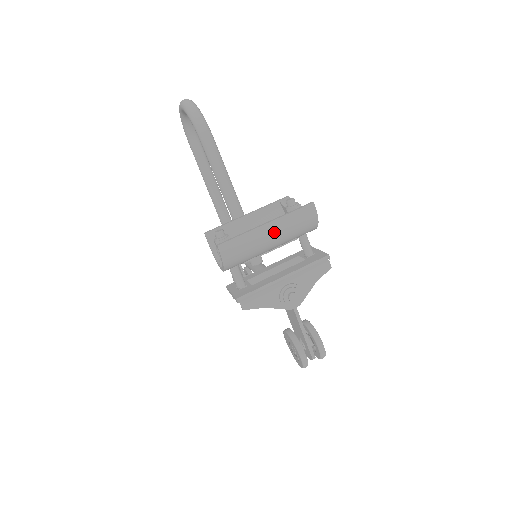
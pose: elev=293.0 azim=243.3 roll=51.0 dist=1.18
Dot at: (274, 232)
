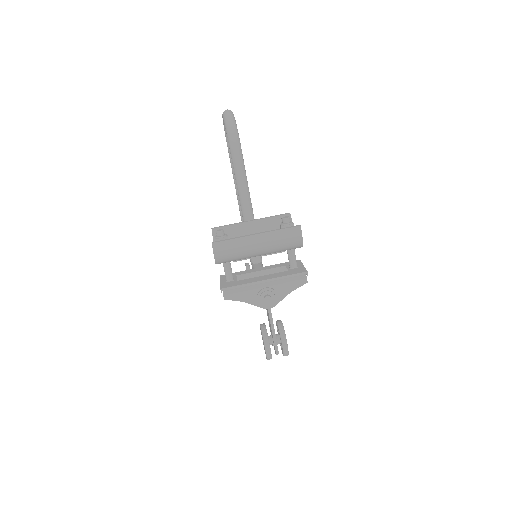
Dot at: (262, 243)
